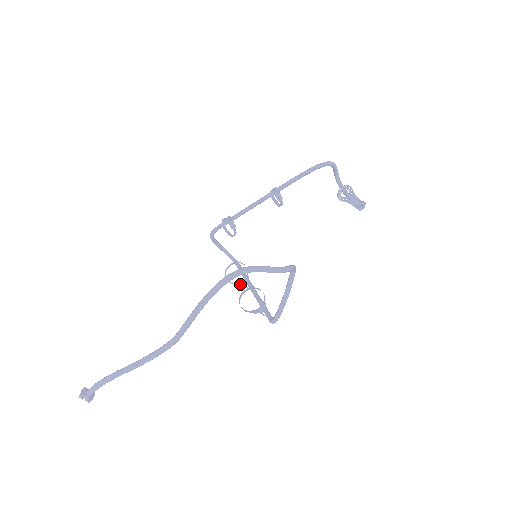
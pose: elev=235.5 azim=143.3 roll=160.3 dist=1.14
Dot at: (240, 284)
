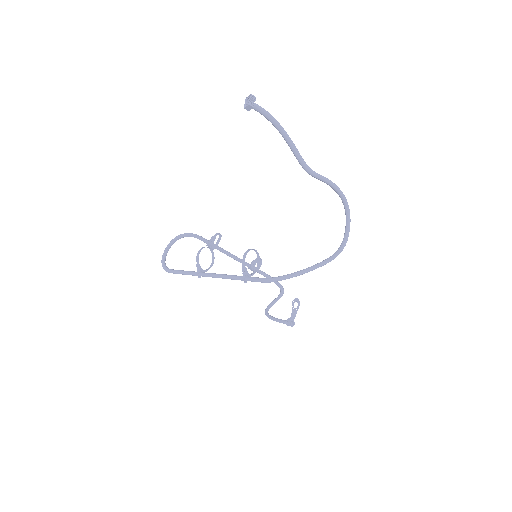
Dot at: (200, 266)
